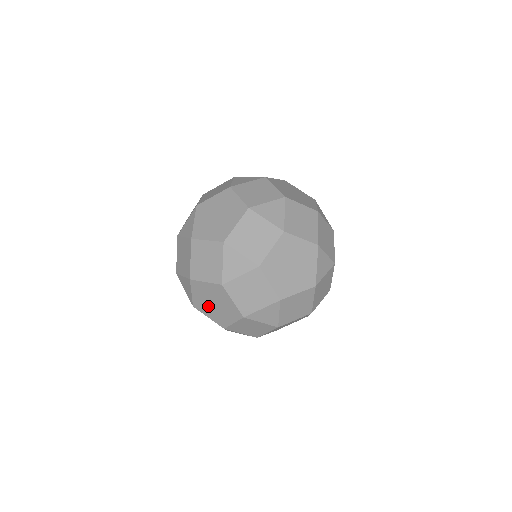
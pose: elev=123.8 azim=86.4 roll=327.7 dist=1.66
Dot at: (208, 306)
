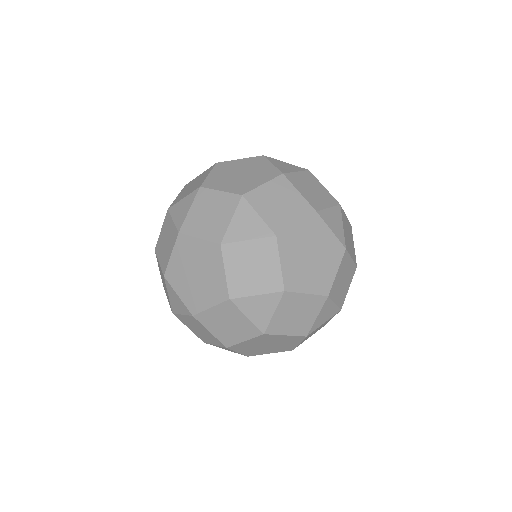
Dot at: occluded
